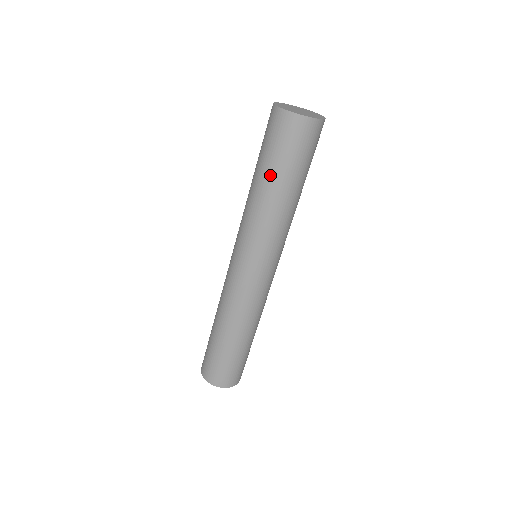
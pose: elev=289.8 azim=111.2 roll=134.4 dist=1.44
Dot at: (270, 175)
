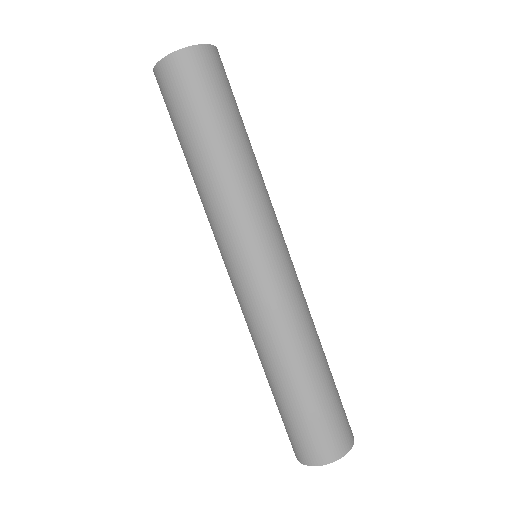
Dot at: (220, 129)
